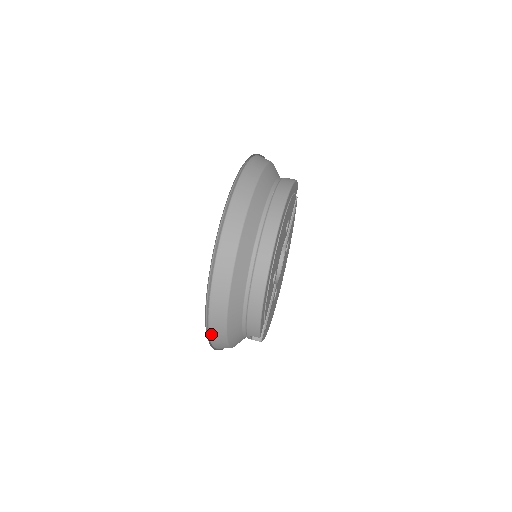
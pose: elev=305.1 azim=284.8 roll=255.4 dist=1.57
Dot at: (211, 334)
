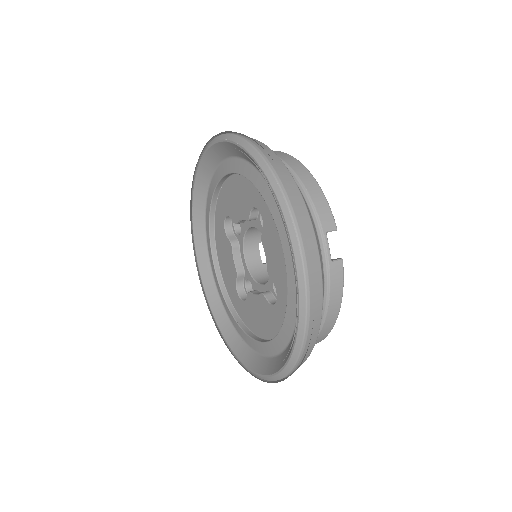
Dot at: (289, 201)
